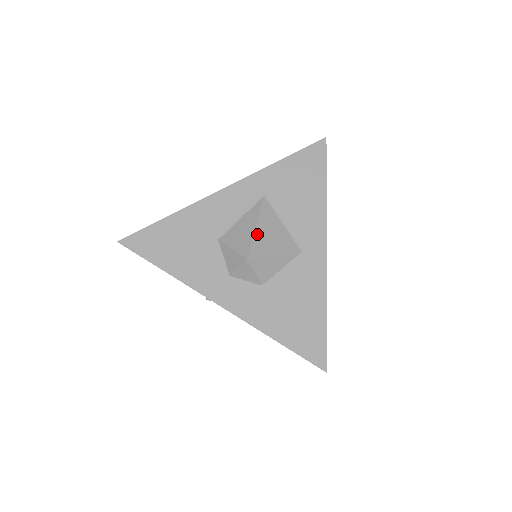
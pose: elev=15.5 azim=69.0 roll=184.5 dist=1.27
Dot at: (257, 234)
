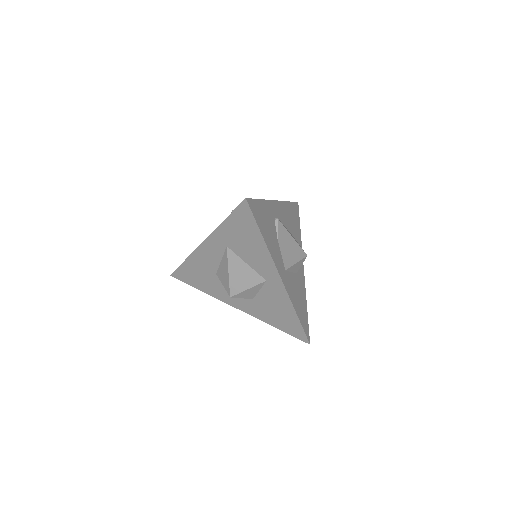
Dot at: (231, 278)
